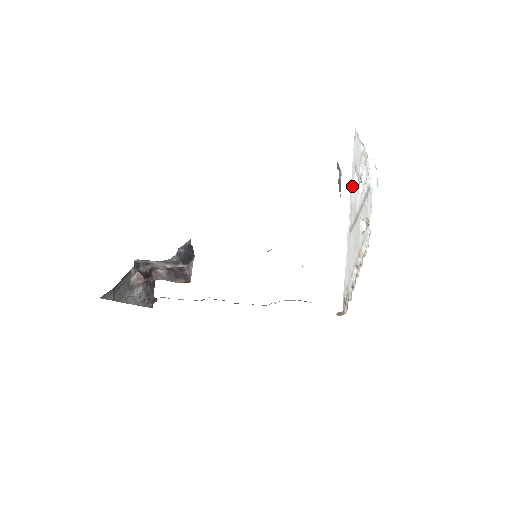
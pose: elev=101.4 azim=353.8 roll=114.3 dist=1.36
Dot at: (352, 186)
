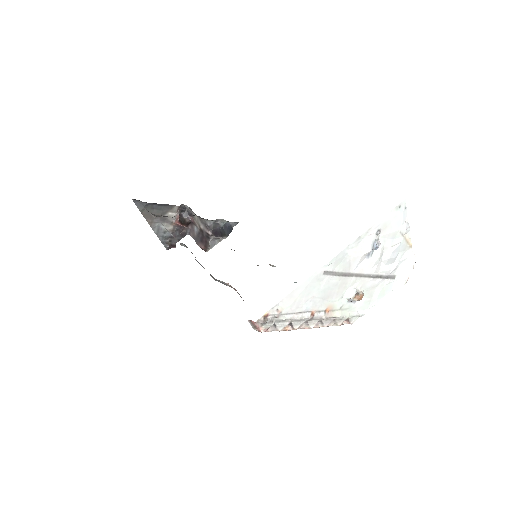
Dot at: (360, 240)
